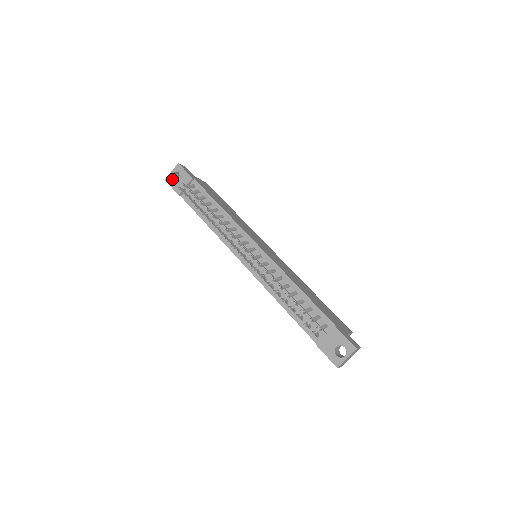
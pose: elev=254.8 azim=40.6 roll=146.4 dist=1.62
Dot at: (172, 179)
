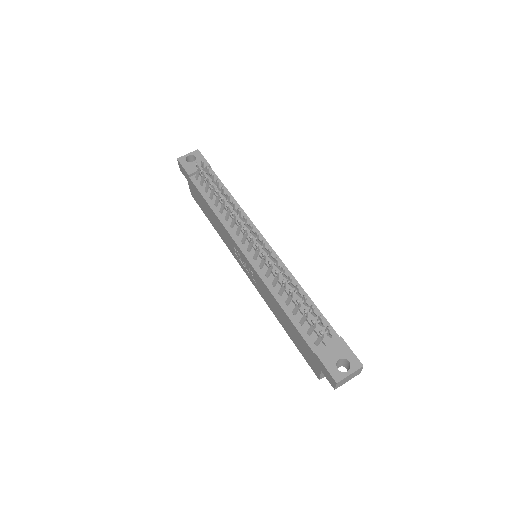
Dot at: (186, 160)
